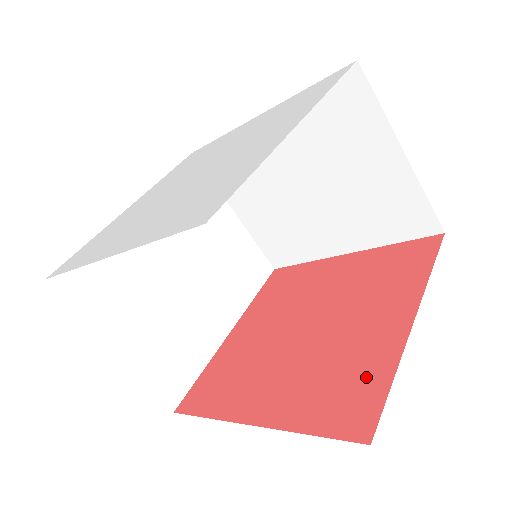
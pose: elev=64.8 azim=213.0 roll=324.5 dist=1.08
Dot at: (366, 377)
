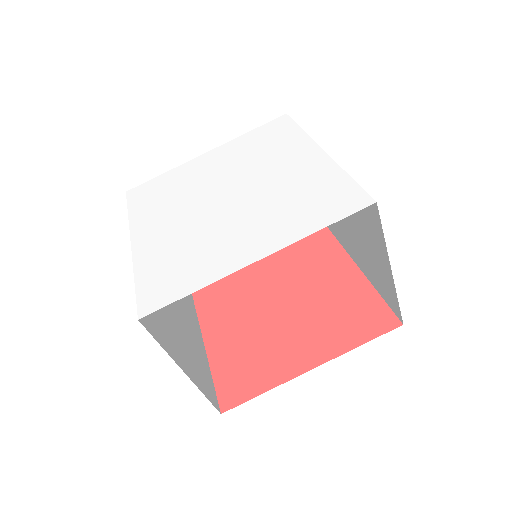
Dot at: (258, 377)
